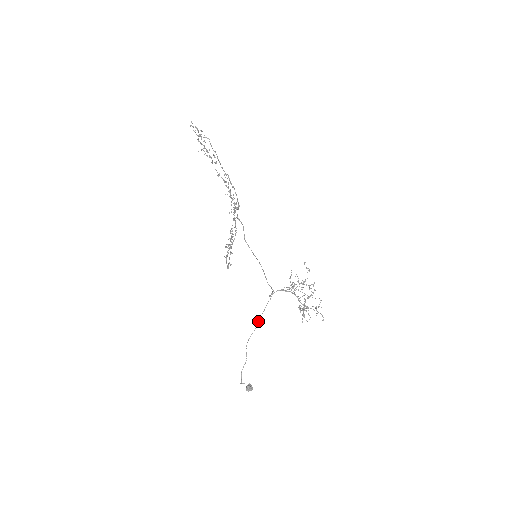
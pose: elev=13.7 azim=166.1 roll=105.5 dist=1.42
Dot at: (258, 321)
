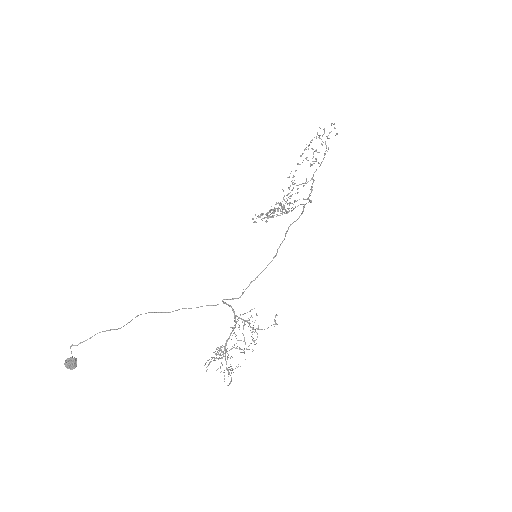
Dot at: occluded
